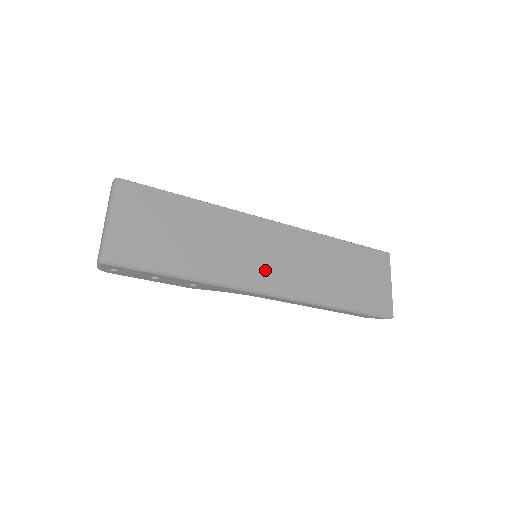
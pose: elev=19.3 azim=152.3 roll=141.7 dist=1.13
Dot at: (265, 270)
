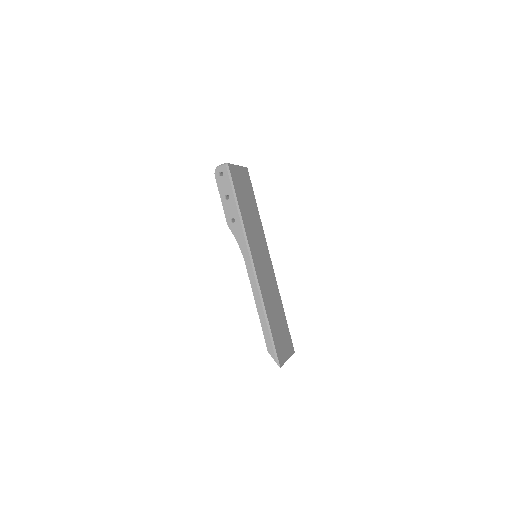
Dot at: (258, 260)
